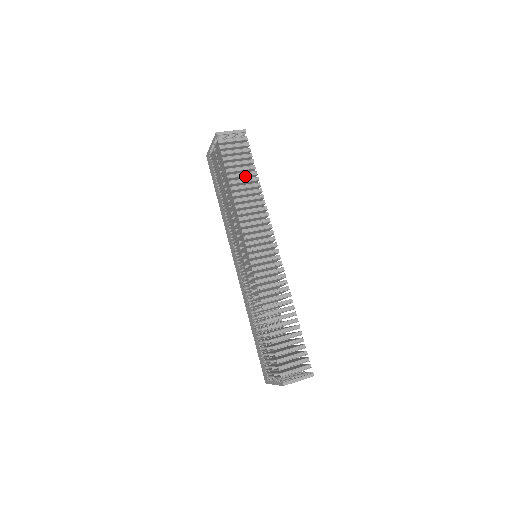
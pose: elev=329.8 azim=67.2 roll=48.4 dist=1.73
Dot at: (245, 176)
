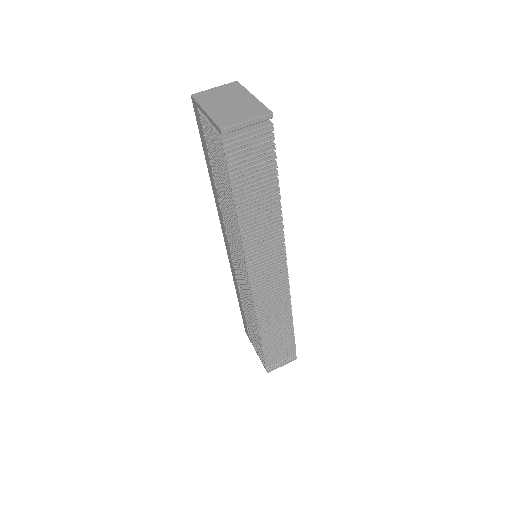
Dot at: (260, 189)
